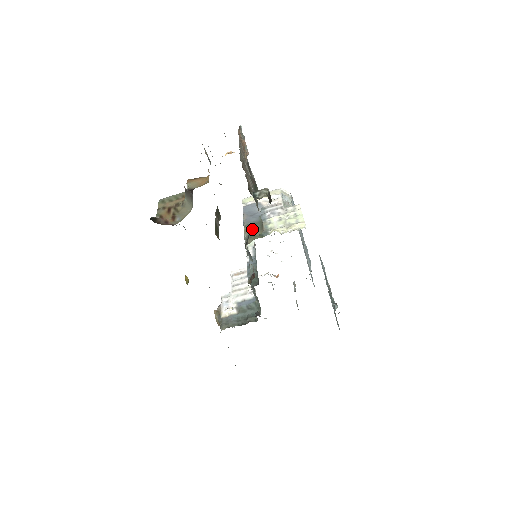
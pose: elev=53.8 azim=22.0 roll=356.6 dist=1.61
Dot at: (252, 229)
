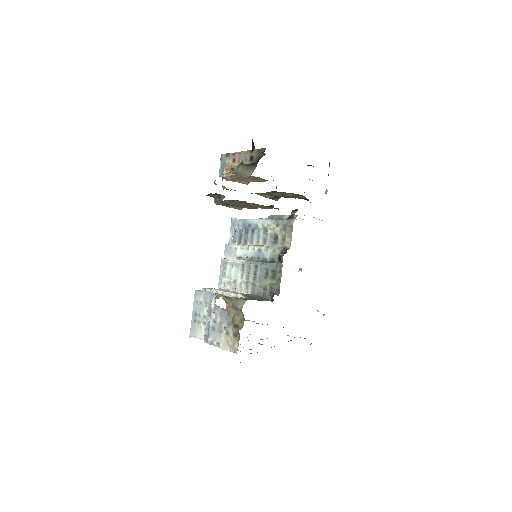
Dot at: occluded
